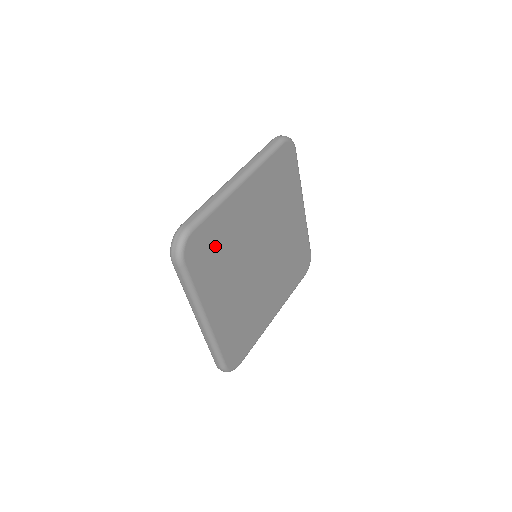
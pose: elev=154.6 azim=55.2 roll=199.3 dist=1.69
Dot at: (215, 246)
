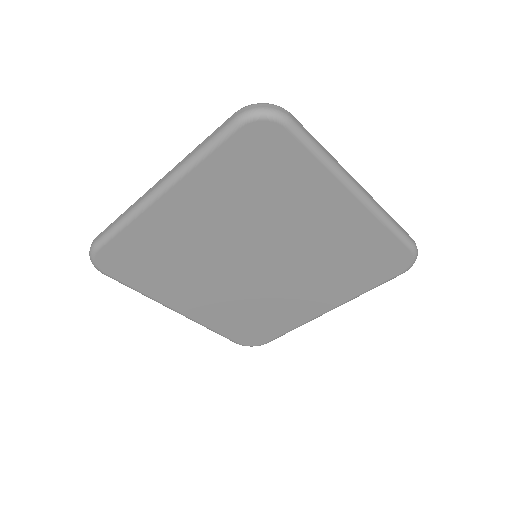
Dot at: (147, 258)
